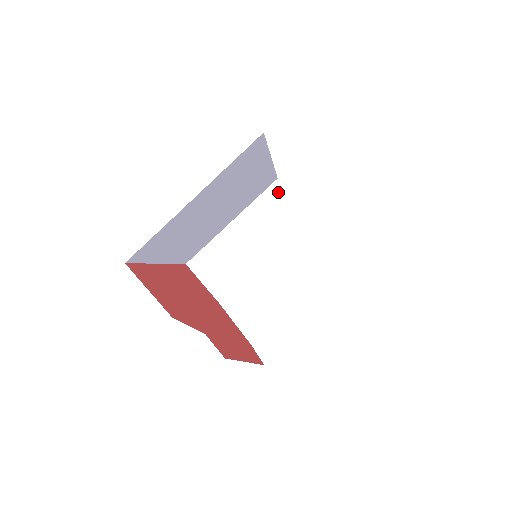
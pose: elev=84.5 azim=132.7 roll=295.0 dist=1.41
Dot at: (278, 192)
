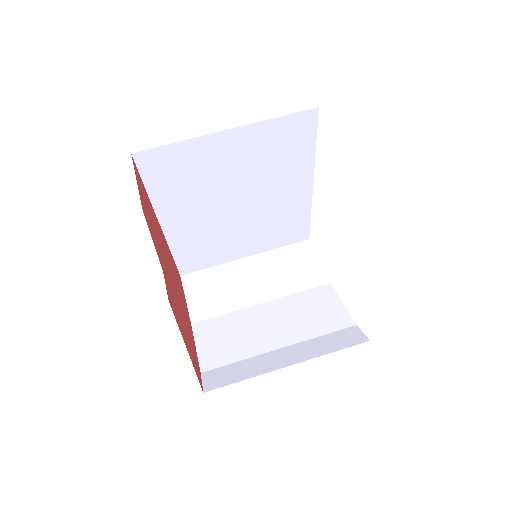
Dot at: (304, 250)
